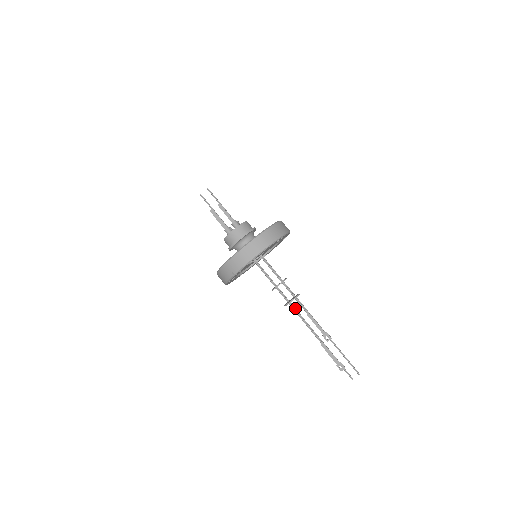
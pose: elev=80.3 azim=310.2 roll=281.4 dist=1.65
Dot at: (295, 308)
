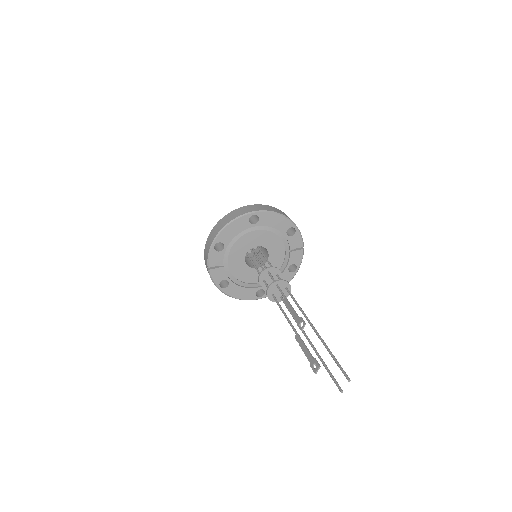
Dot at: occluded
